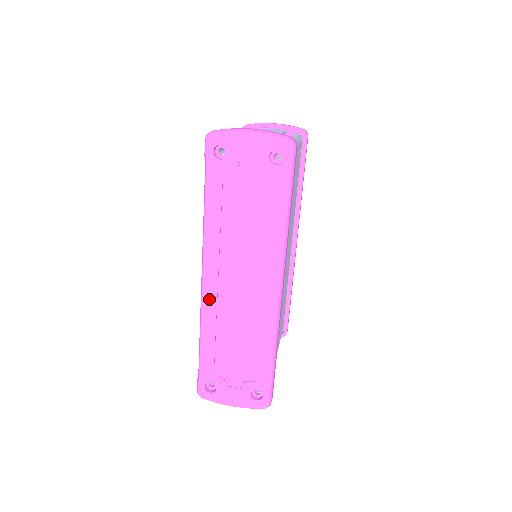
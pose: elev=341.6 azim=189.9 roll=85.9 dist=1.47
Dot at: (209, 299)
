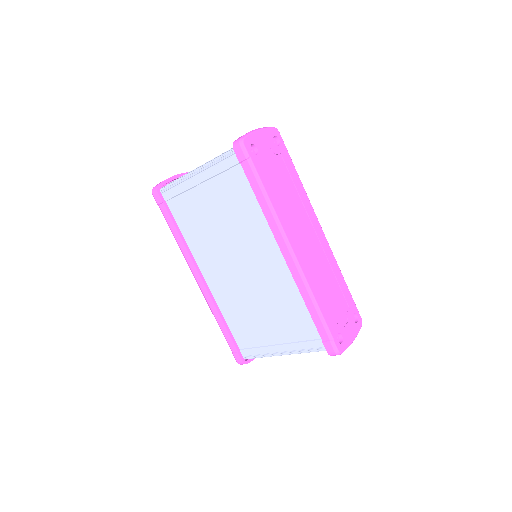
Dot at: (304, 265)
